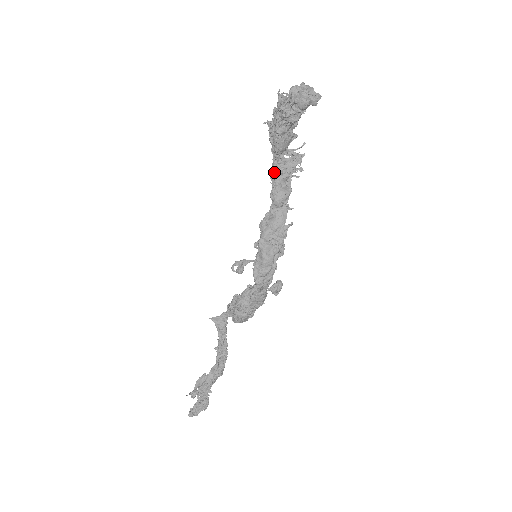
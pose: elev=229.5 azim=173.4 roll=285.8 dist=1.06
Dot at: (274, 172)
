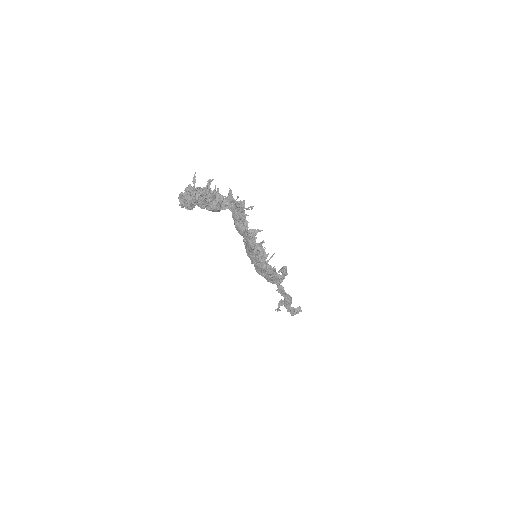
Dot at: occluded
